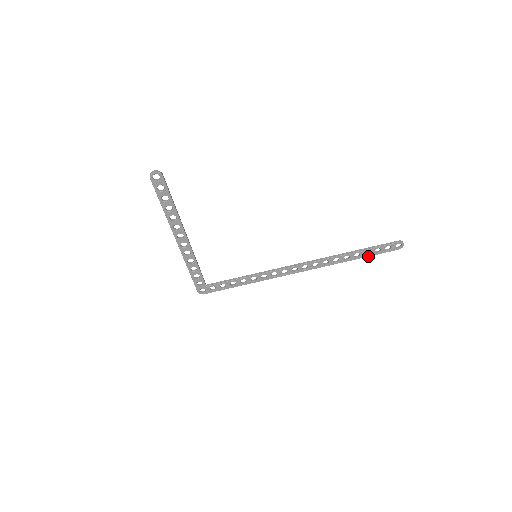
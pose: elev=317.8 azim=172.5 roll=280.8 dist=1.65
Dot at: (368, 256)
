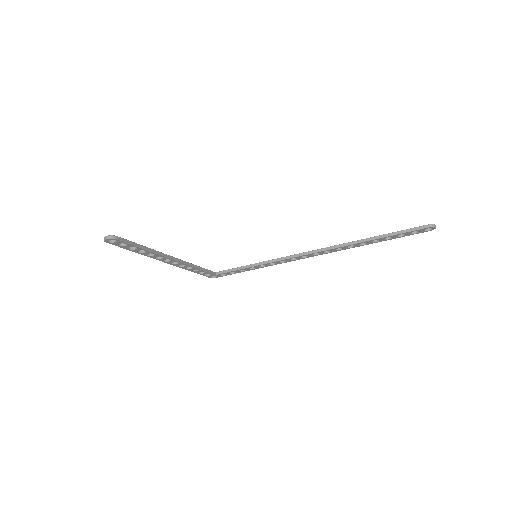
Dot at: (390, 239)
